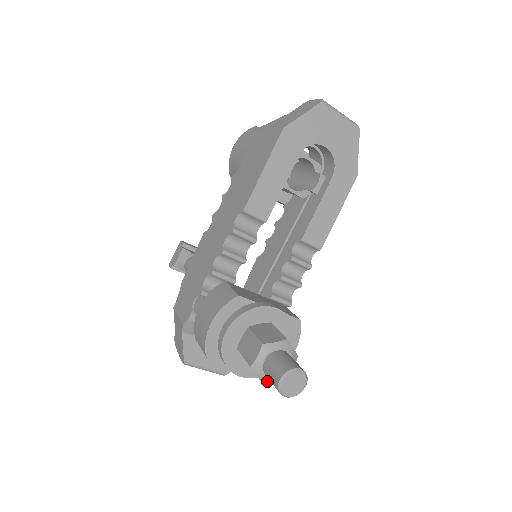
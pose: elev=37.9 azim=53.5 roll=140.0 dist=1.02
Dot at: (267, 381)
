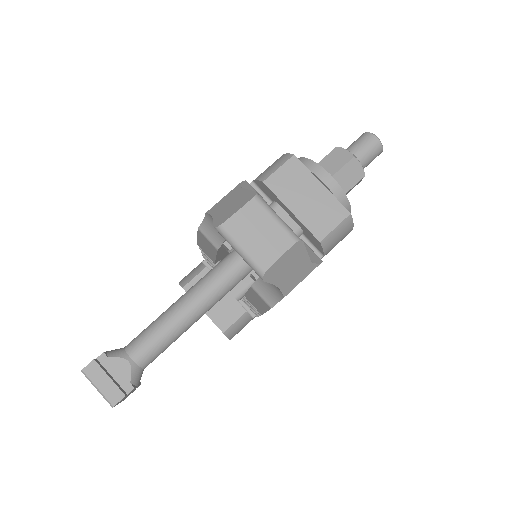
Dot at: (355, 157)
